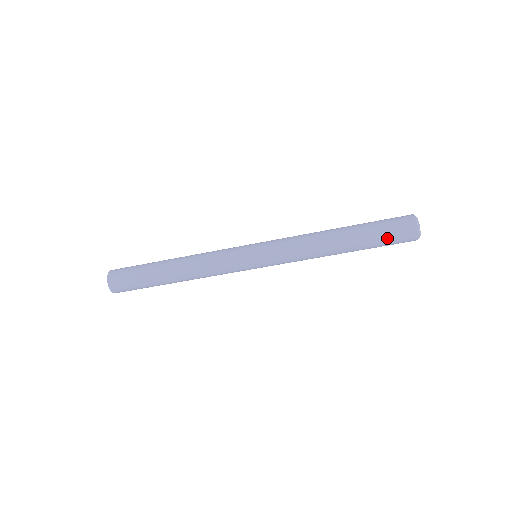
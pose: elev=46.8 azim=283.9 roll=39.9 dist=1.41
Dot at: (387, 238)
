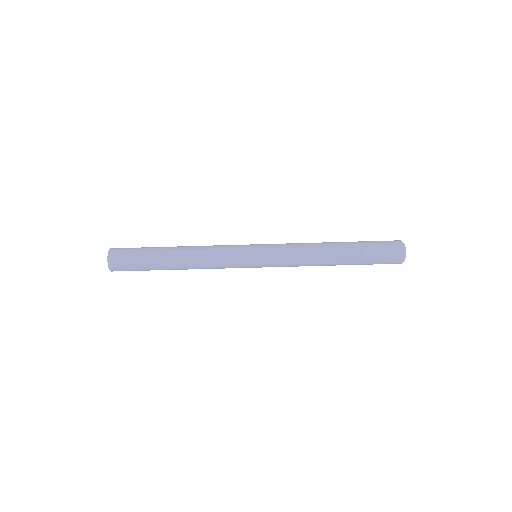
Dot at: (377, 248)
